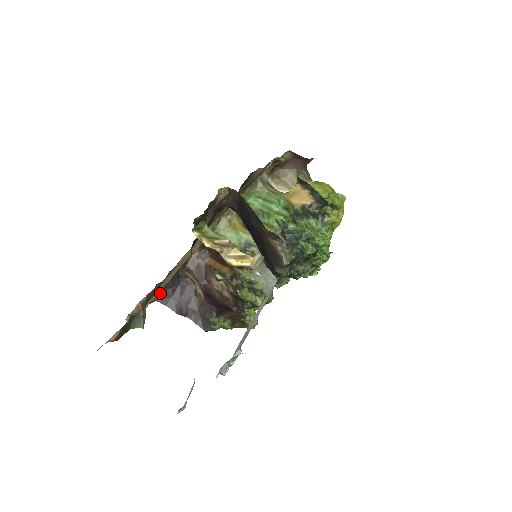
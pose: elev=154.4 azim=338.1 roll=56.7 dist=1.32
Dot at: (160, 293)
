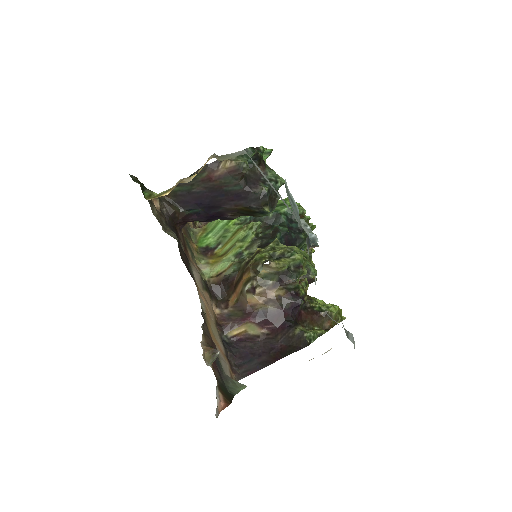
Dot at: (231, 368)
